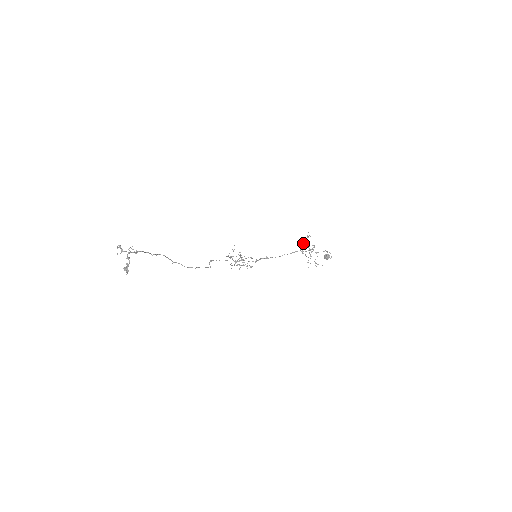
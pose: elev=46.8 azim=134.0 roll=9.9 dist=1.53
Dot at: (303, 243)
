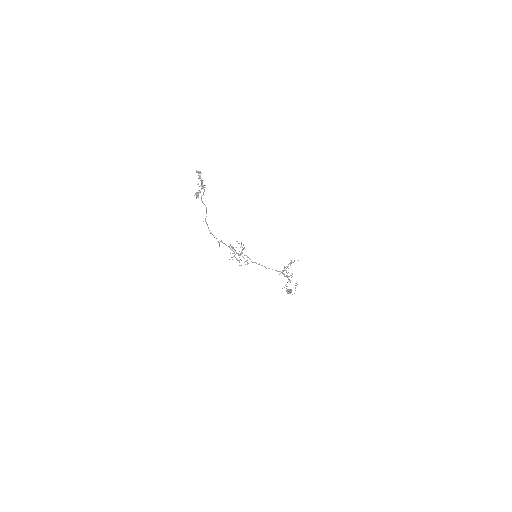
Dot at: (288, 266)
